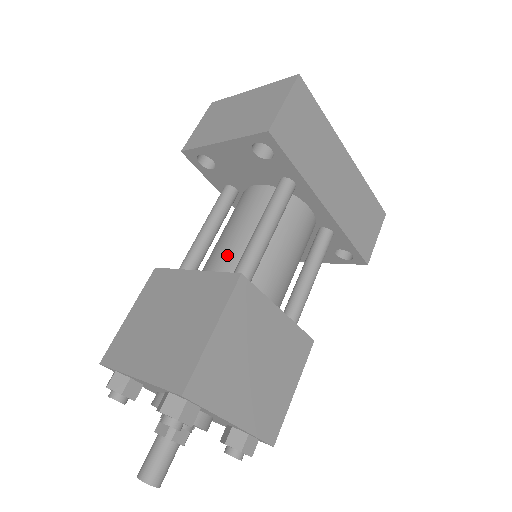
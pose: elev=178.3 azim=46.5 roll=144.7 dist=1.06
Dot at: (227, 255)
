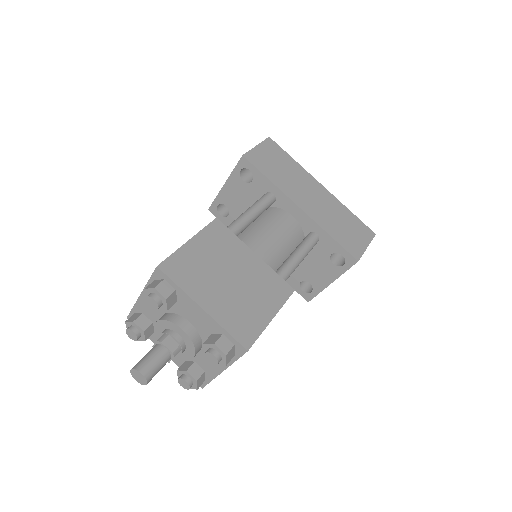
Dot at: occluded
